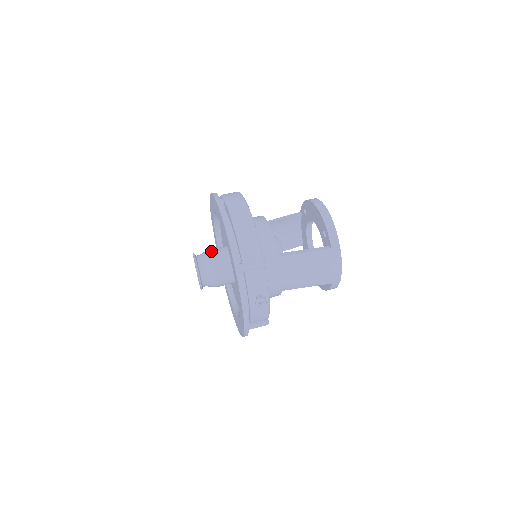
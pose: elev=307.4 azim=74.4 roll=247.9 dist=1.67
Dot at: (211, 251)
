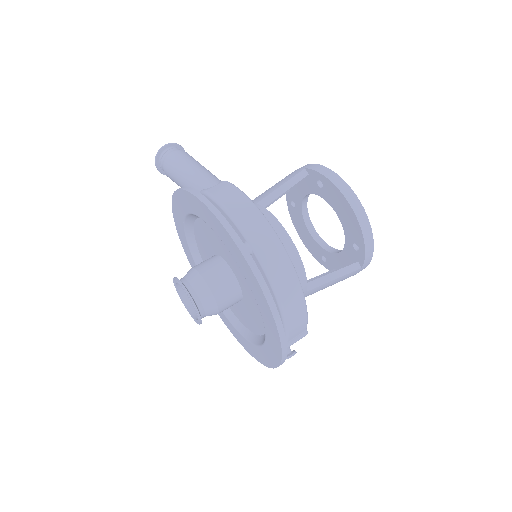
Dot at: (213, 286)
